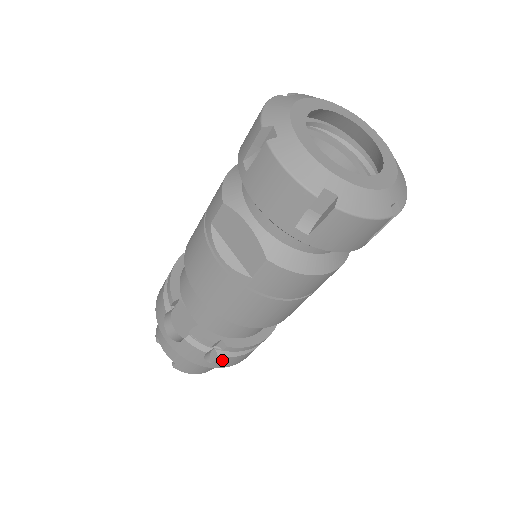
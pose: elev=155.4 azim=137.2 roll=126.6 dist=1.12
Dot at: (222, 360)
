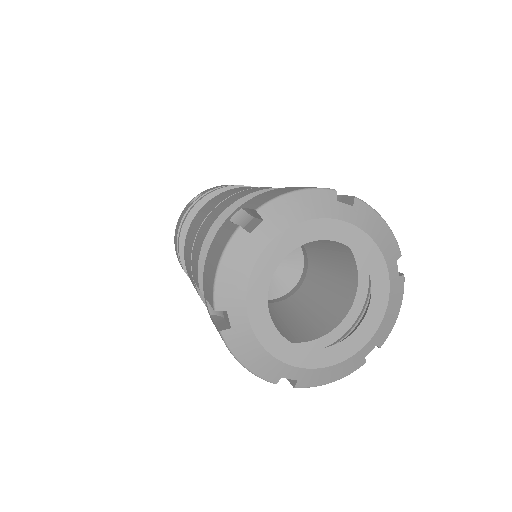
Dot at: occluded
